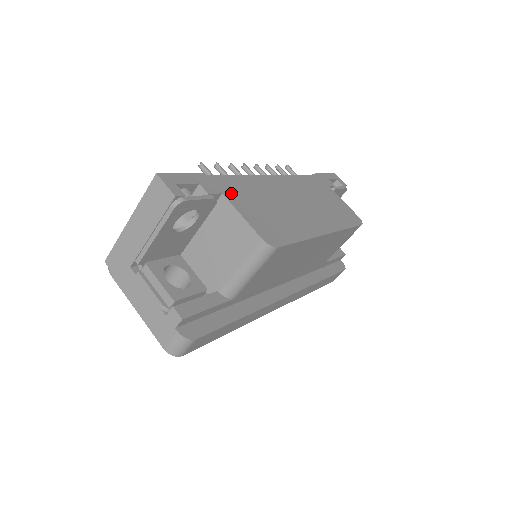
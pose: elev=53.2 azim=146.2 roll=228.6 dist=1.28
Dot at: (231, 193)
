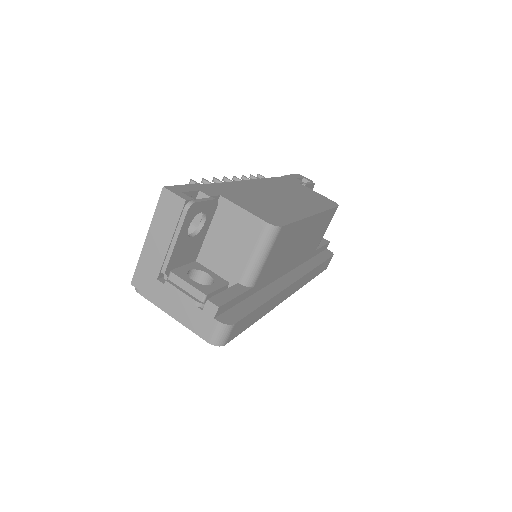
Dot at: (227, 194)
